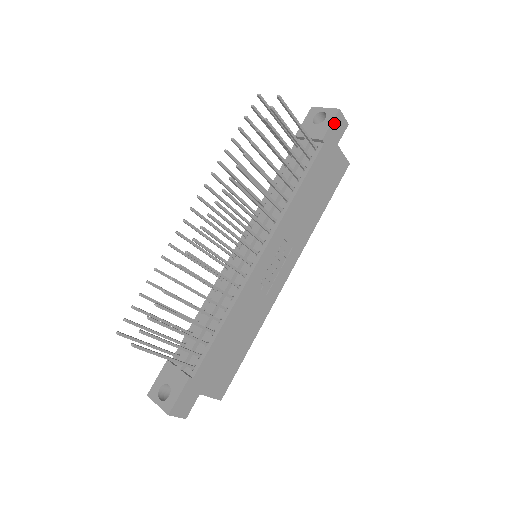
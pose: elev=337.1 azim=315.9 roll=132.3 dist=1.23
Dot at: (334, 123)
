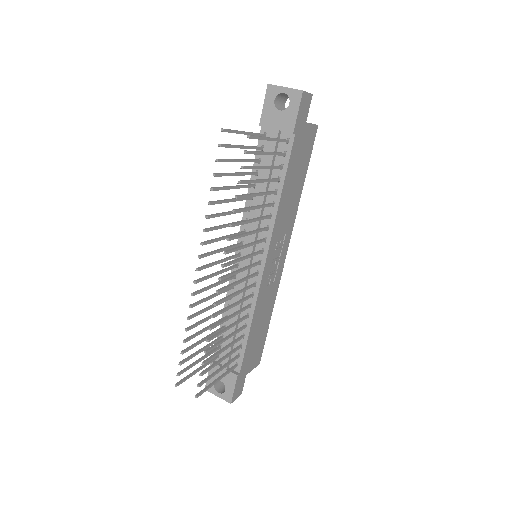
Dot at: (300, 108)
